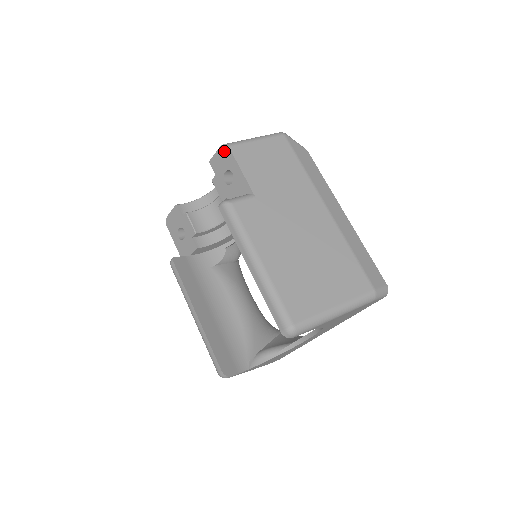
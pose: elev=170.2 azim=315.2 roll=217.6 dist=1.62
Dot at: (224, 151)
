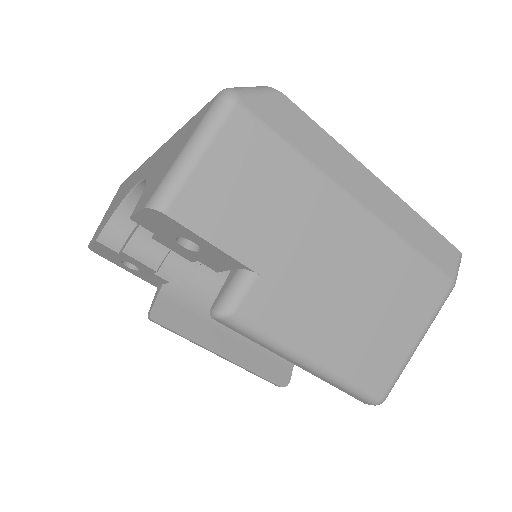
Dot at: (157, 217)
